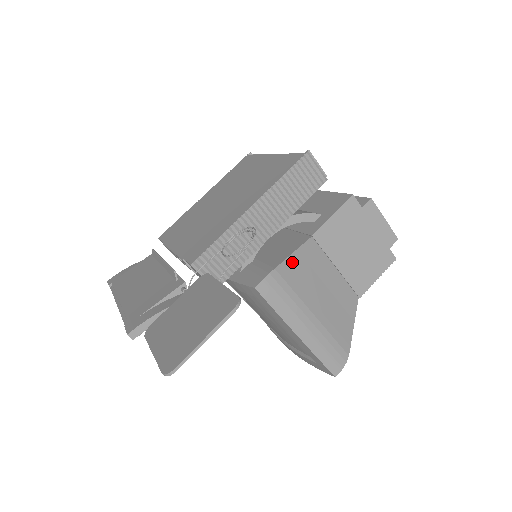
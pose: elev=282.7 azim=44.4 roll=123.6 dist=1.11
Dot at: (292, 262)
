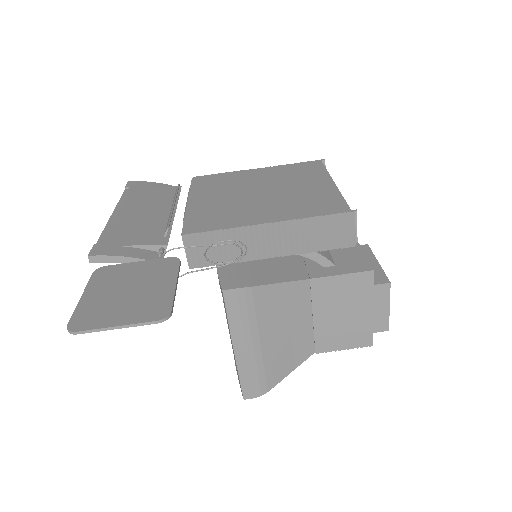
Dot at: (273, 290)
